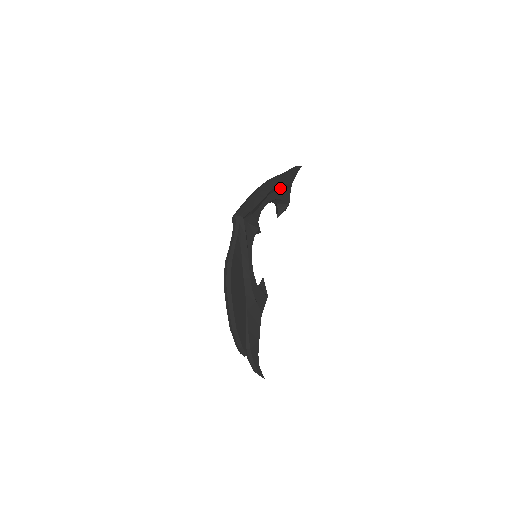
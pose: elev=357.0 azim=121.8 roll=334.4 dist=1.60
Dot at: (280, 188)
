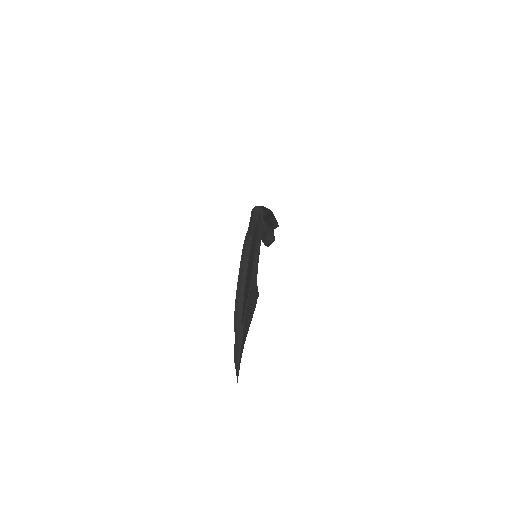
Dot at: (273, 222)
